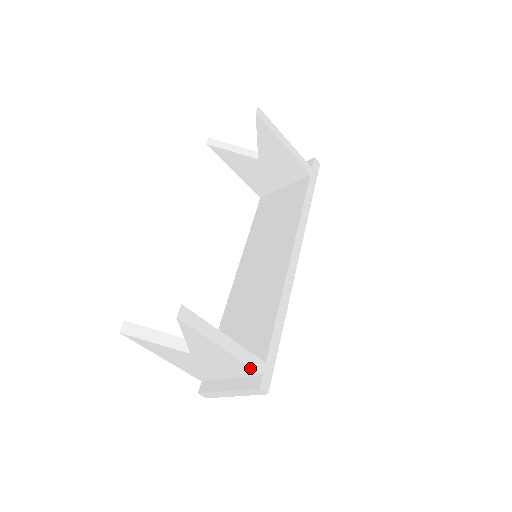
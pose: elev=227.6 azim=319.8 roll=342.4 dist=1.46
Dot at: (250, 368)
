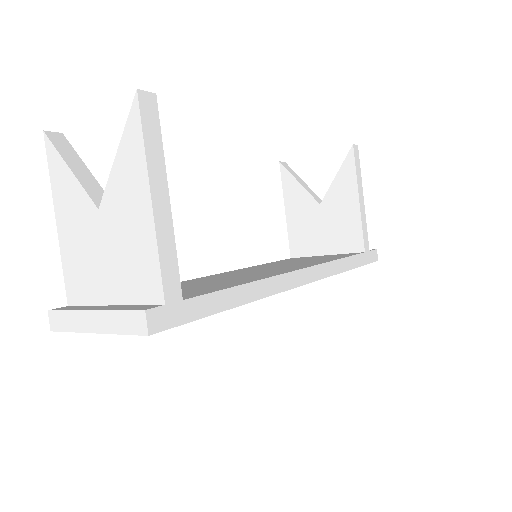
Dot at: (158, 275)
